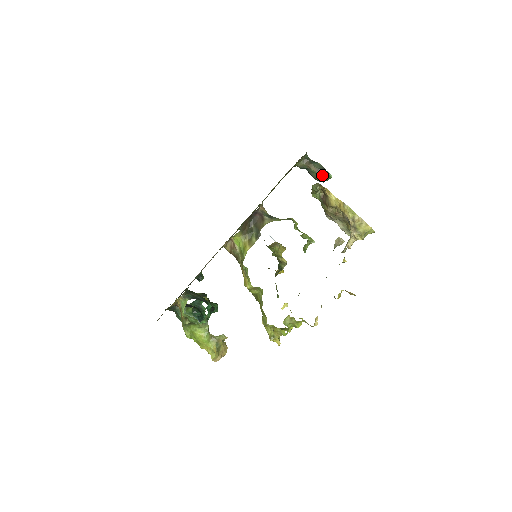
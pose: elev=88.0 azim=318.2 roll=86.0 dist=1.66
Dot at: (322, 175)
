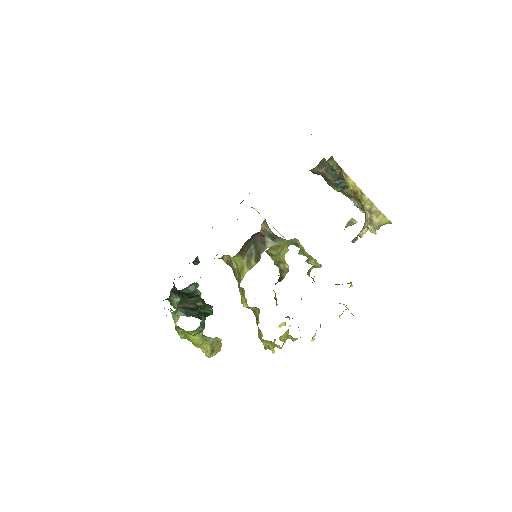
Dot at: (339, 186)
